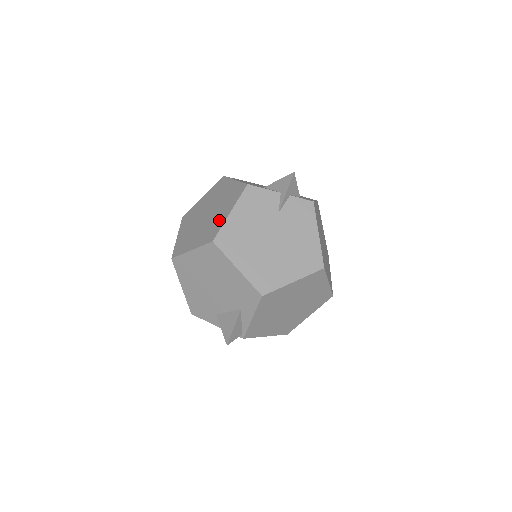
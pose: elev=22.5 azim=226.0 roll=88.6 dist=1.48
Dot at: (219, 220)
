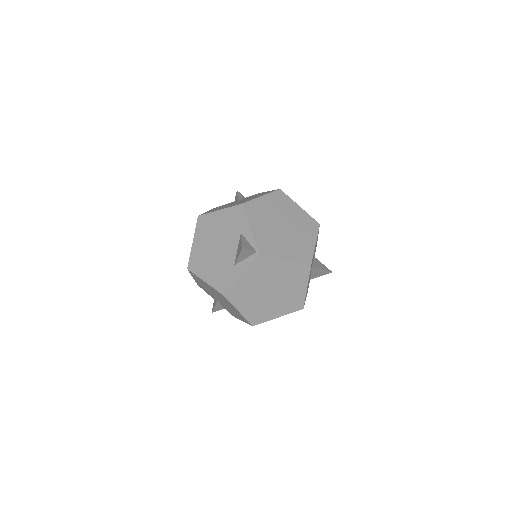
Dot at: occluded
